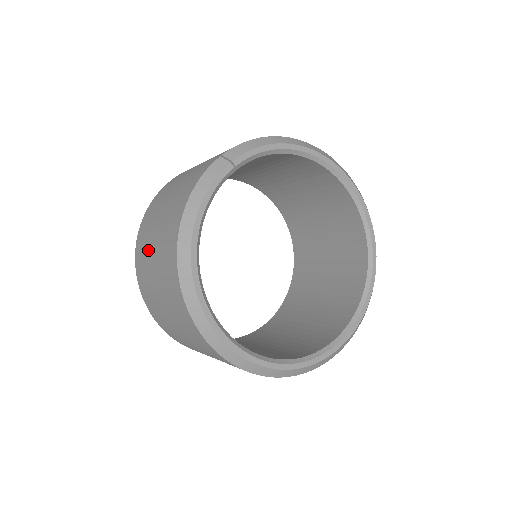
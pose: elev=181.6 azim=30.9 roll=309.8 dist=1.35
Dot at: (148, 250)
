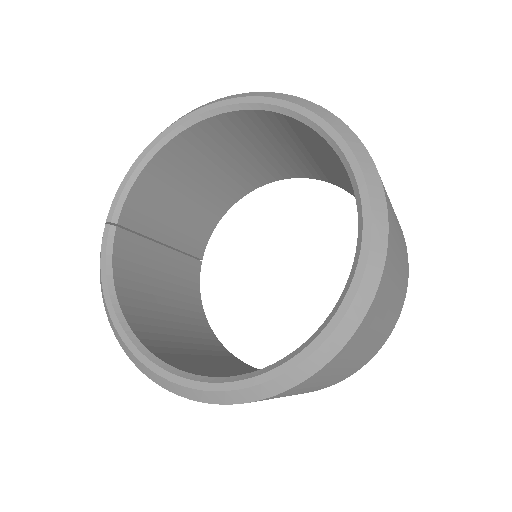
Dot at: occluded
